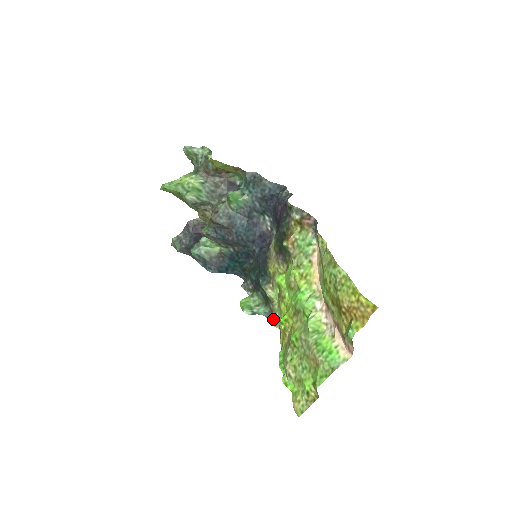
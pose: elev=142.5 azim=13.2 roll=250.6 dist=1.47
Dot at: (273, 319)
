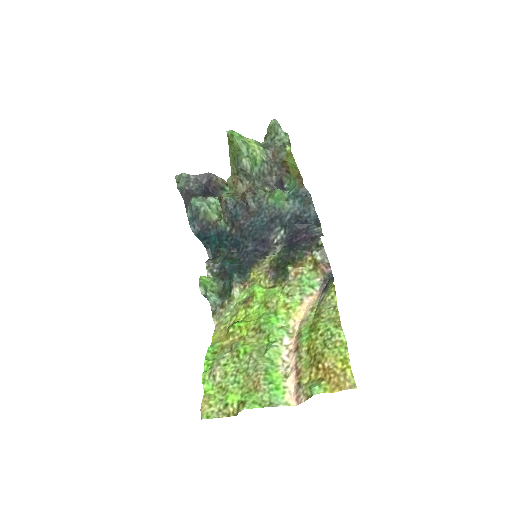
Dot at: (217, 313)
